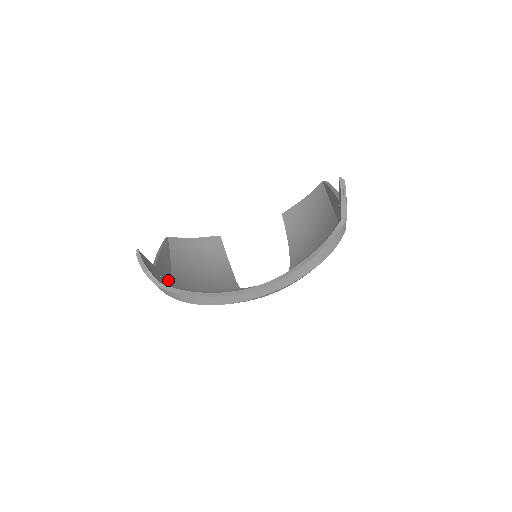
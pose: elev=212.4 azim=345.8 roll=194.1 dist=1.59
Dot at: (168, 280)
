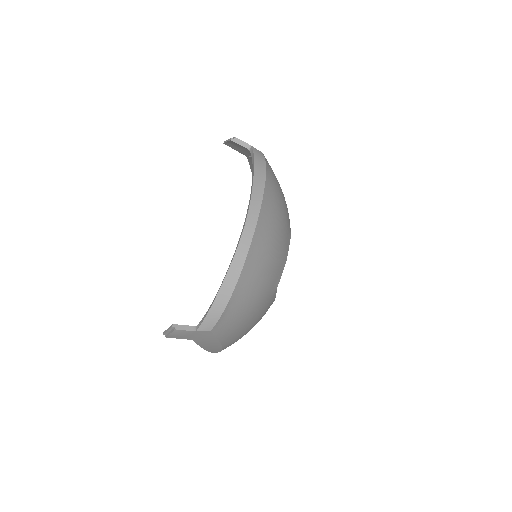
Dot at: occluded
